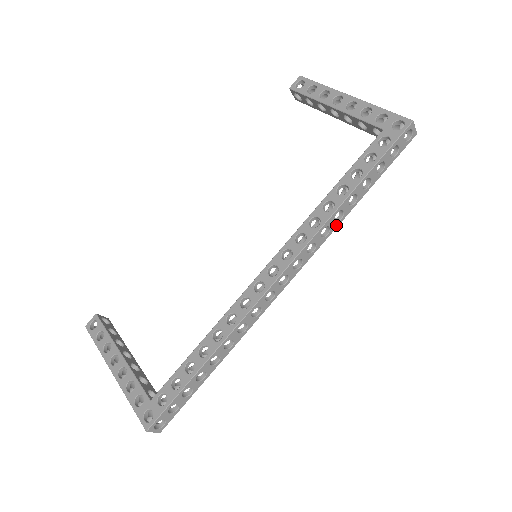
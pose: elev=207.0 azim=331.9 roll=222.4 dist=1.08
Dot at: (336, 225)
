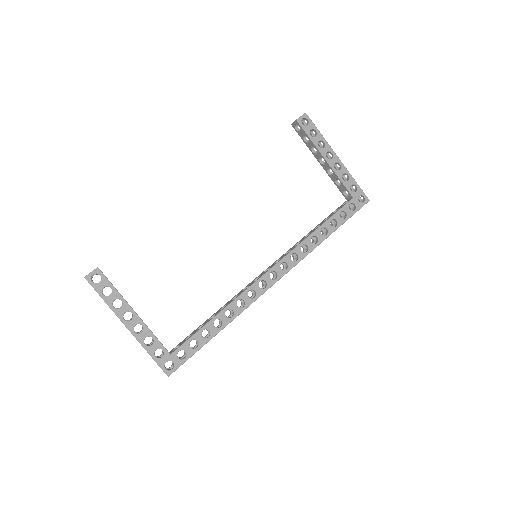
Dot at: occluded
